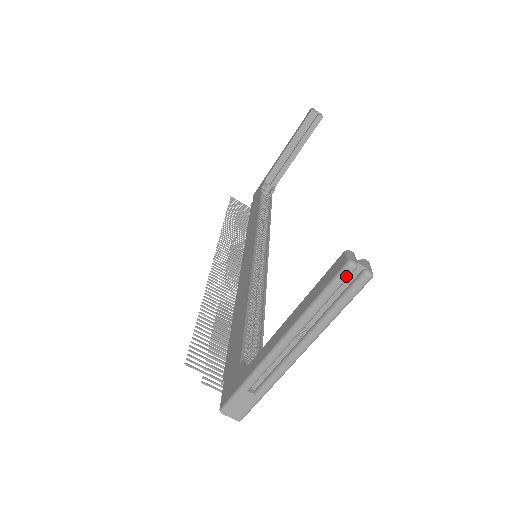
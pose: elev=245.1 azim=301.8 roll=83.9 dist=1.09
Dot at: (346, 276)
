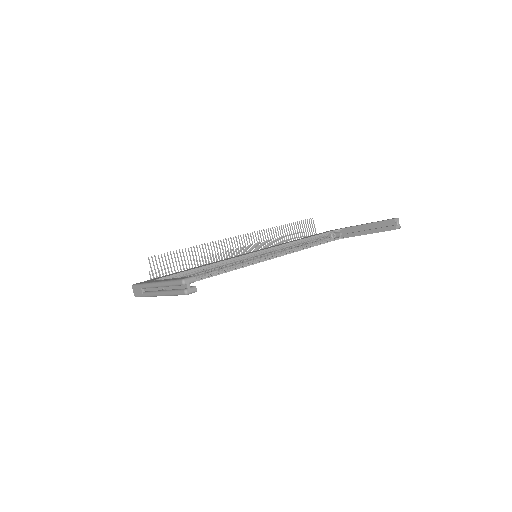
Dot at: (179, 283)
